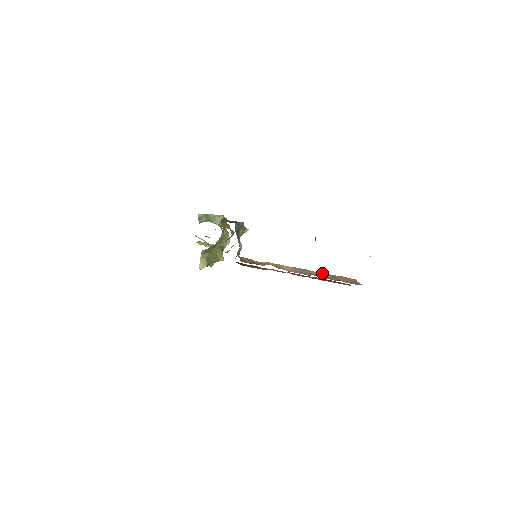
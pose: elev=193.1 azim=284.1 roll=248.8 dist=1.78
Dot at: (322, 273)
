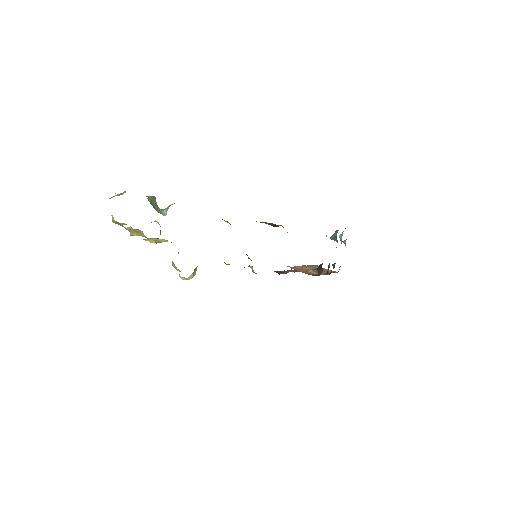
Dot at: (311, 266)
